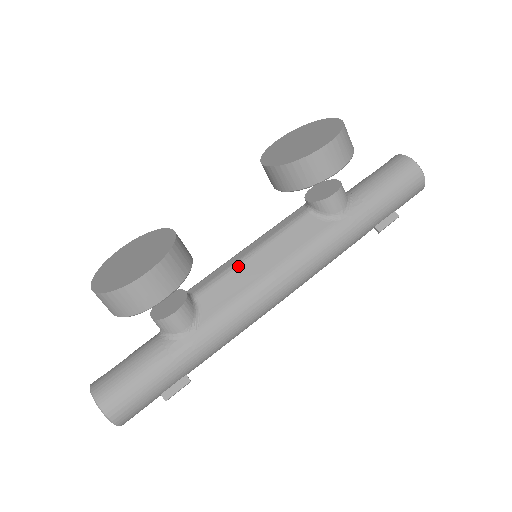
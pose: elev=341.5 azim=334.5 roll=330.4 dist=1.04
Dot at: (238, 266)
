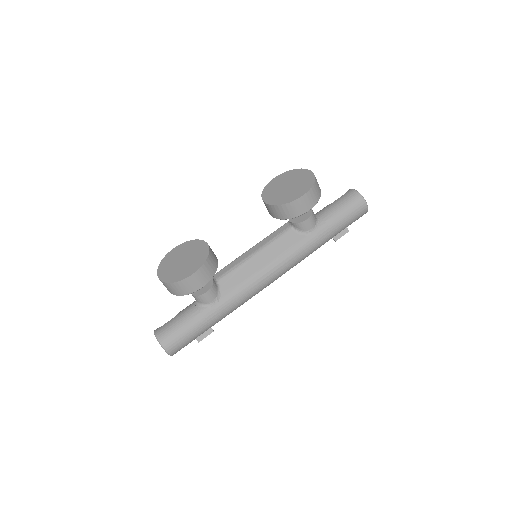
Dot at: (245, 262)
